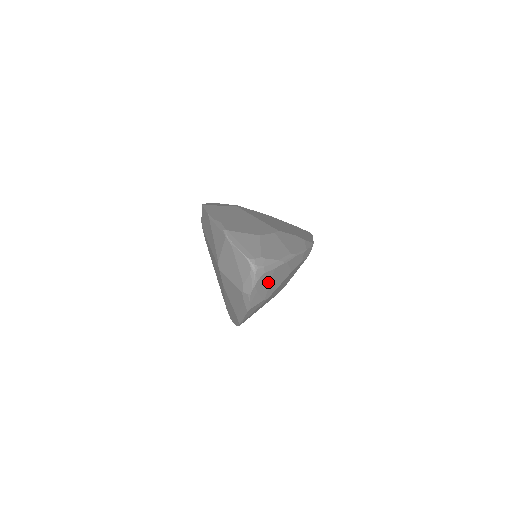
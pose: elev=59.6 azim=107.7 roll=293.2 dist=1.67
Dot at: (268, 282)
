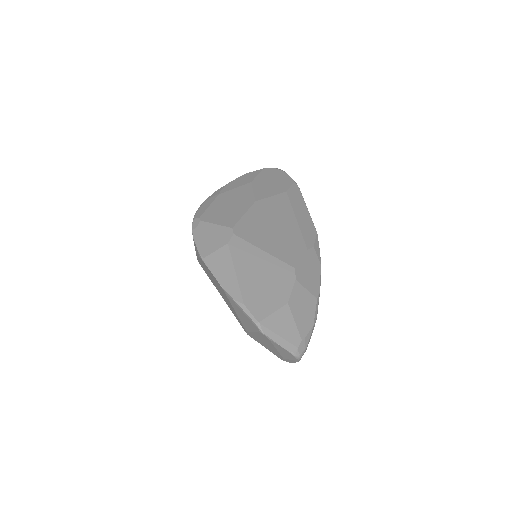
Dot at: occluded
